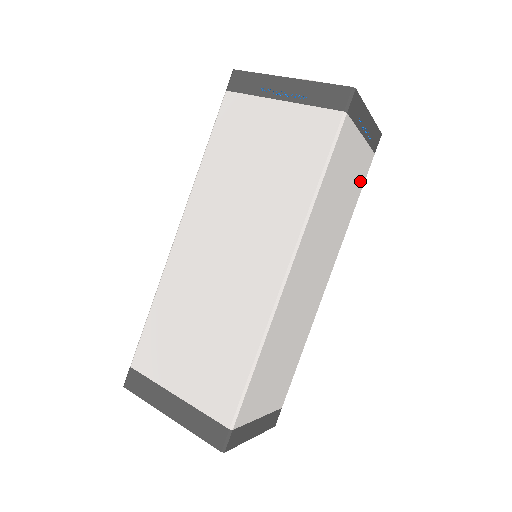
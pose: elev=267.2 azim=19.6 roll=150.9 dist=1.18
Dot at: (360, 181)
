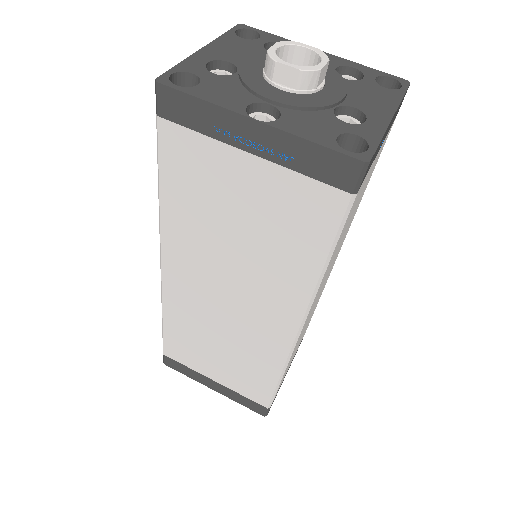
Dot at: occluded
